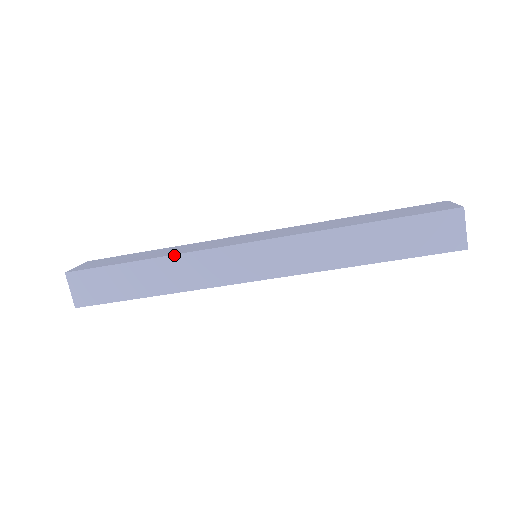
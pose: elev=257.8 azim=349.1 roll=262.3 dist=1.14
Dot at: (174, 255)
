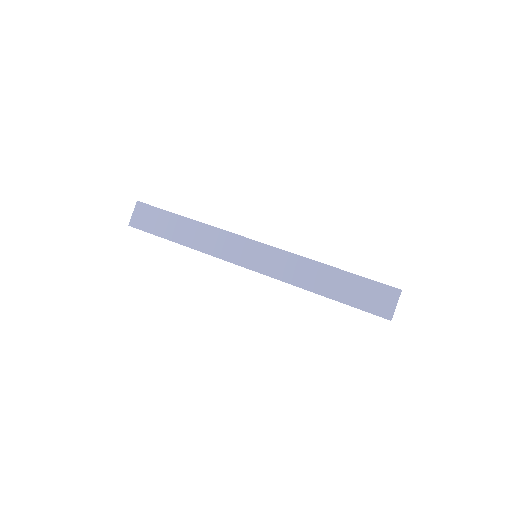
Dot at: (206, 224)
